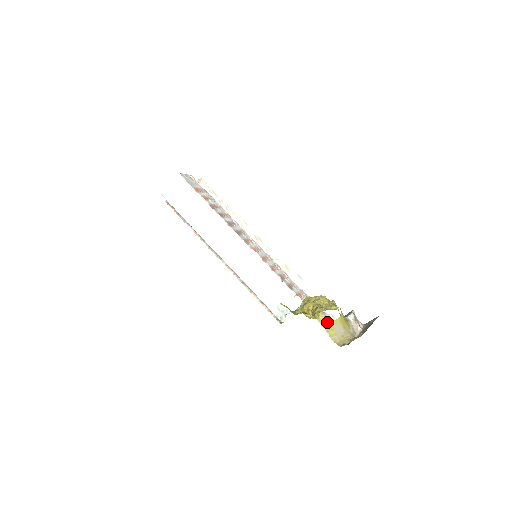
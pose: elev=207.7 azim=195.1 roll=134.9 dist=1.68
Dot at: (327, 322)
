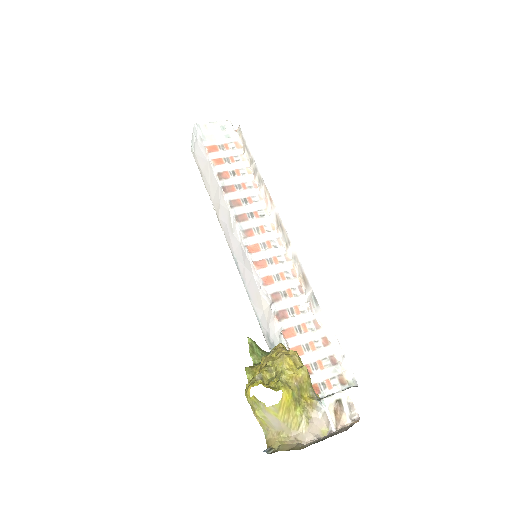
Dot at: (256, 404)
